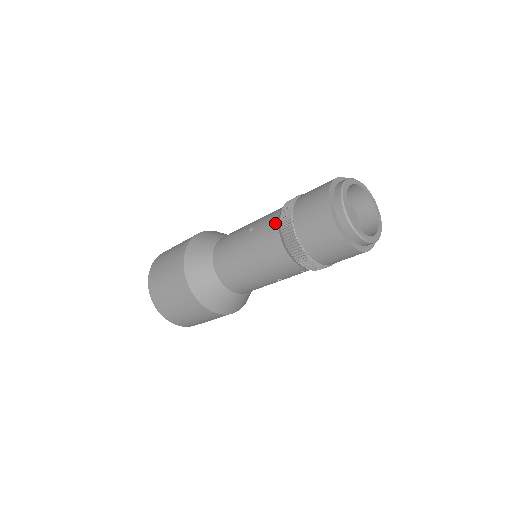
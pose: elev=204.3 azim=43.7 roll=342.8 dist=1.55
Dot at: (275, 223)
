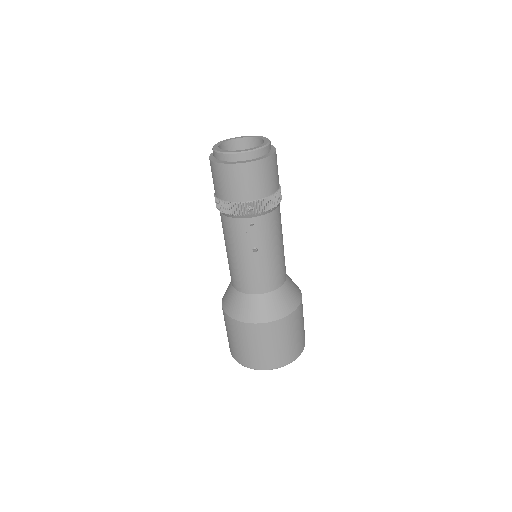
Dot at: occluded
